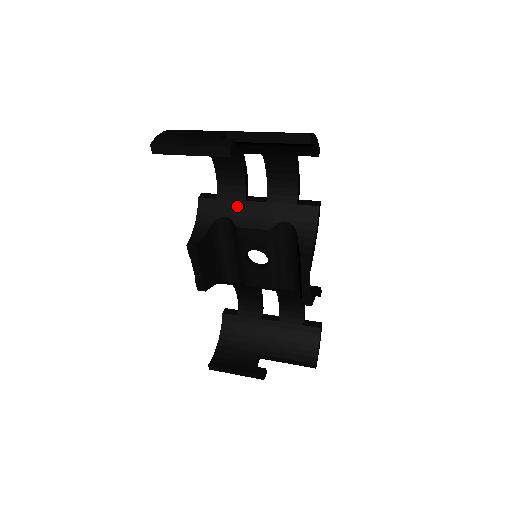
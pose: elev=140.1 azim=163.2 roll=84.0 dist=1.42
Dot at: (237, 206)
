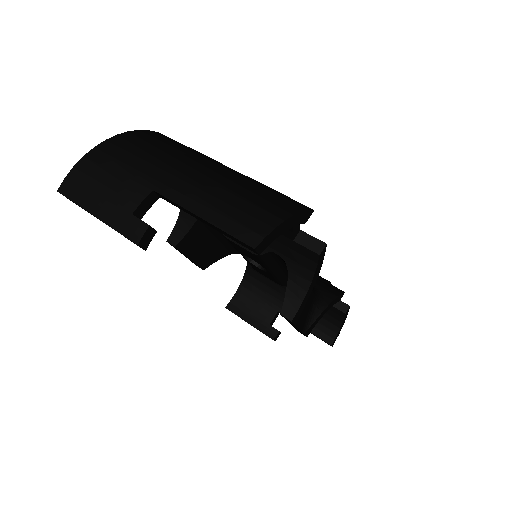
Dot at: occluded
